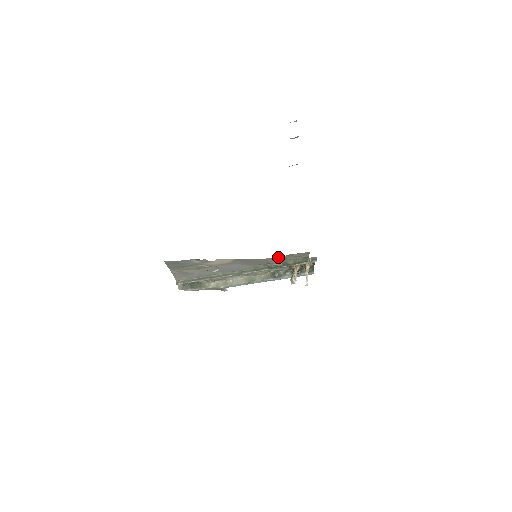
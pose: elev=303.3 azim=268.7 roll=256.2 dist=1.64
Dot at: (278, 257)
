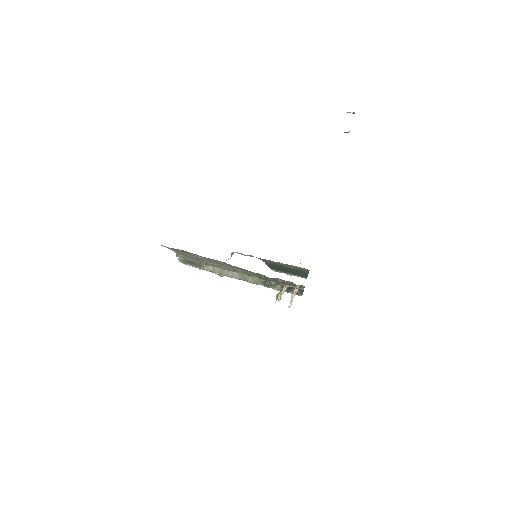
Dot at: (279, 262)
